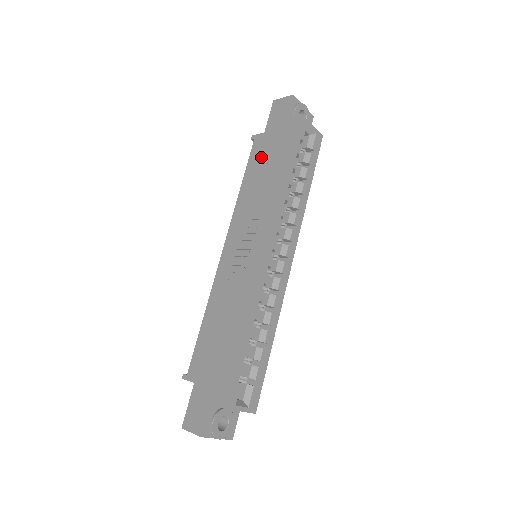
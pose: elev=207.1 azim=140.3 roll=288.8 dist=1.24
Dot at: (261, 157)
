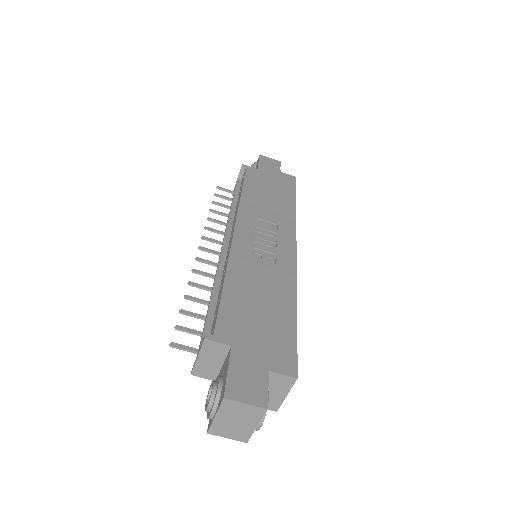
Dot at: (261, 183)
